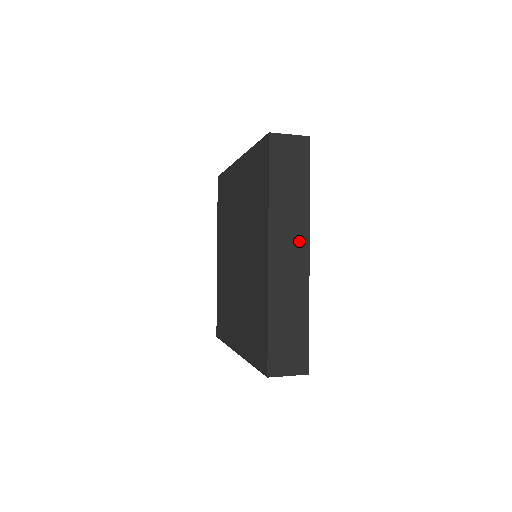
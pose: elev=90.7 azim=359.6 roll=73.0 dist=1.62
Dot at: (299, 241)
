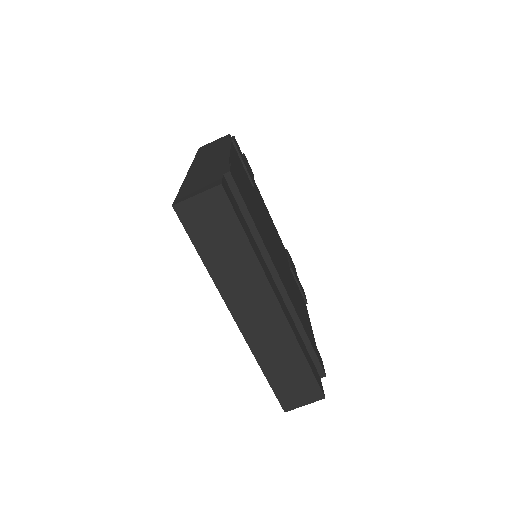
Dot at: (262, 296)
